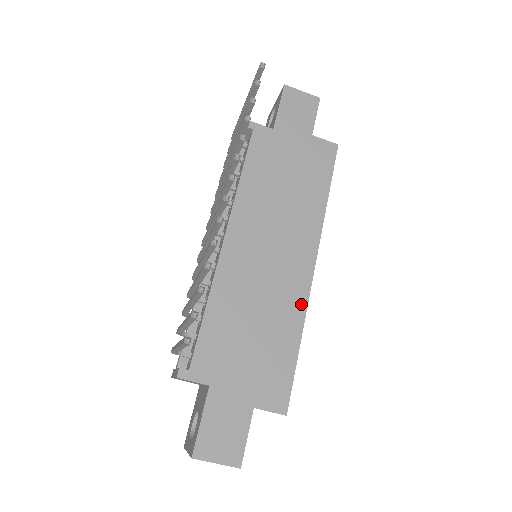
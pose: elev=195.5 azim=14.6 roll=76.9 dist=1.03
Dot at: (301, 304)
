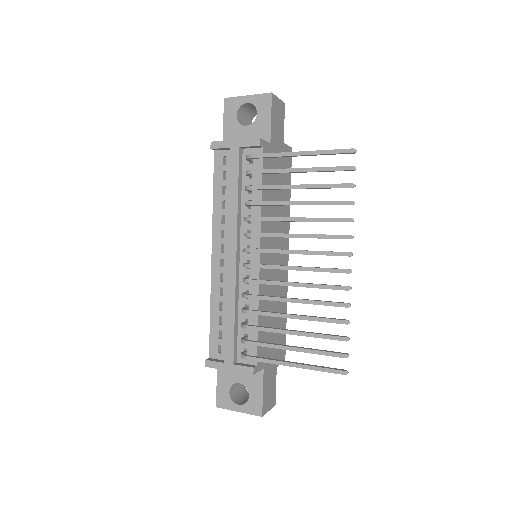
Dot at: (286, 287)
